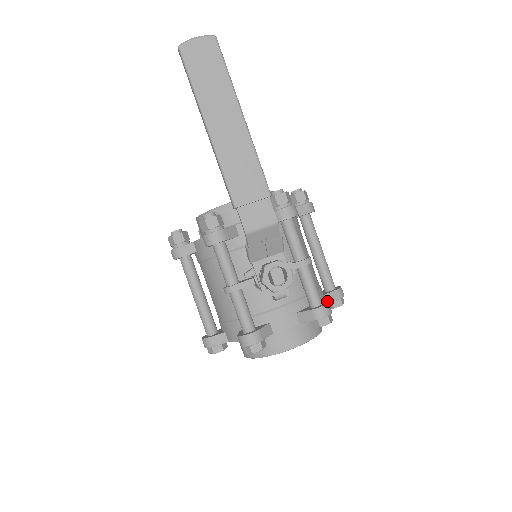
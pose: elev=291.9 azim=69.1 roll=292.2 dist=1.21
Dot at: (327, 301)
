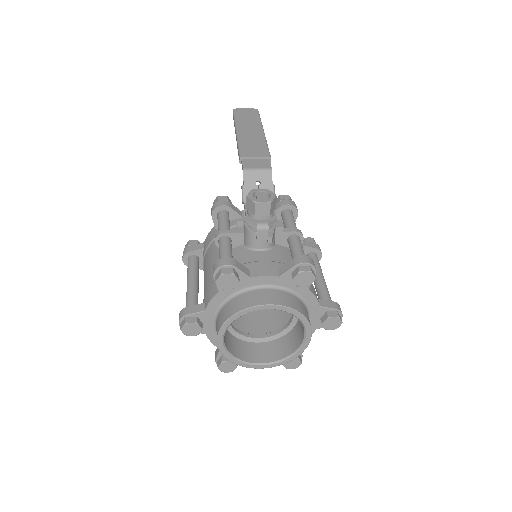
Dot at: occluded
